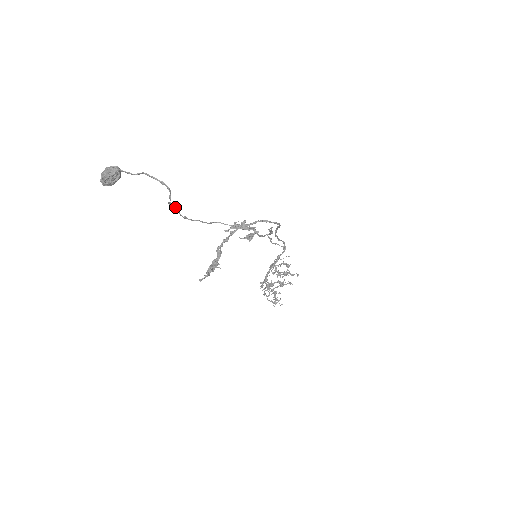
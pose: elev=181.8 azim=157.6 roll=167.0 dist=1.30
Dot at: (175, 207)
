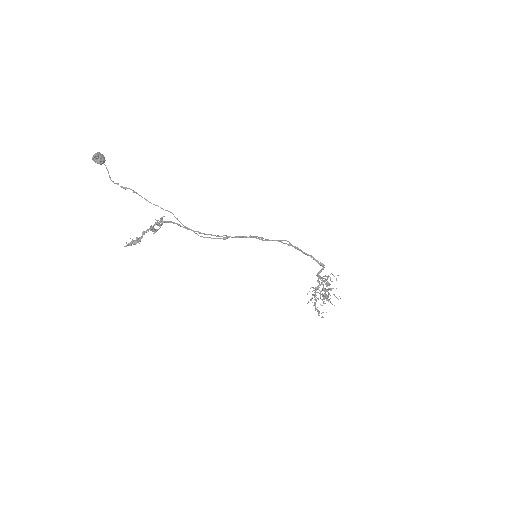
Dot at: occluded
